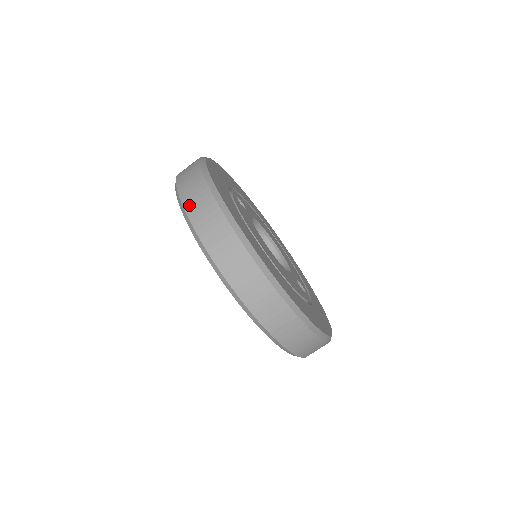
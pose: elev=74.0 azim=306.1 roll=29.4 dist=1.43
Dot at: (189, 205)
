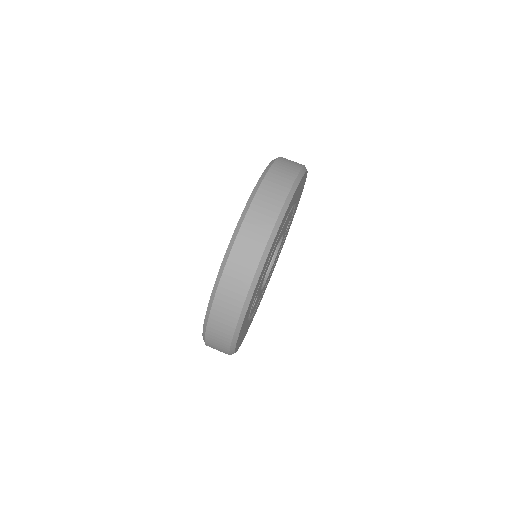
Dot at: occluded
